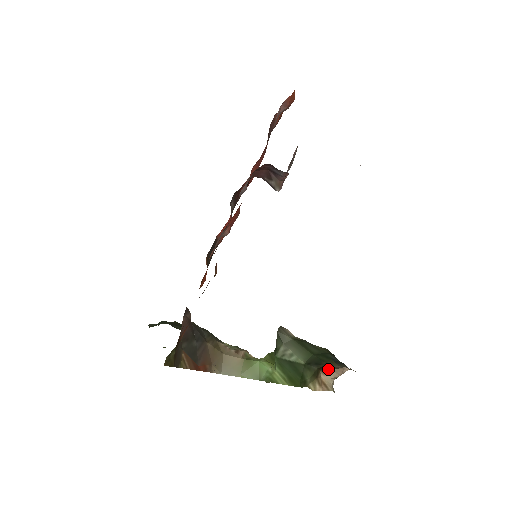
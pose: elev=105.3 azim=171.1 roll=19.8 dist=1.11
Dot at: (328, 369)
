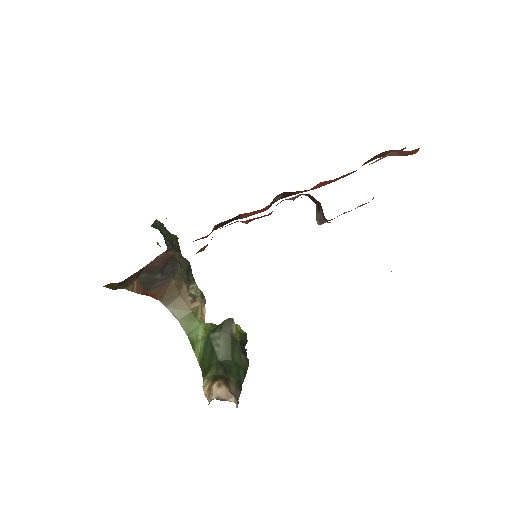
Dot at: (224, 385)
